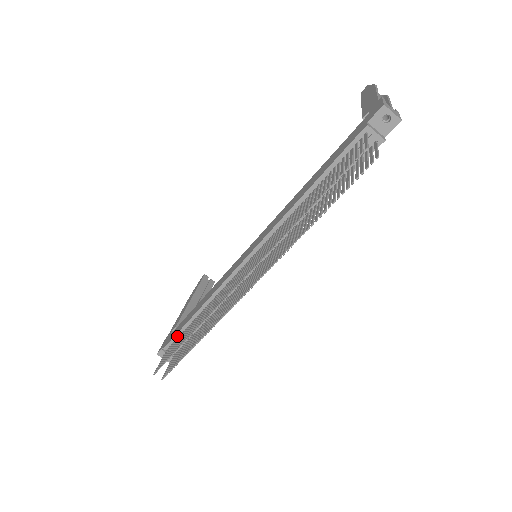
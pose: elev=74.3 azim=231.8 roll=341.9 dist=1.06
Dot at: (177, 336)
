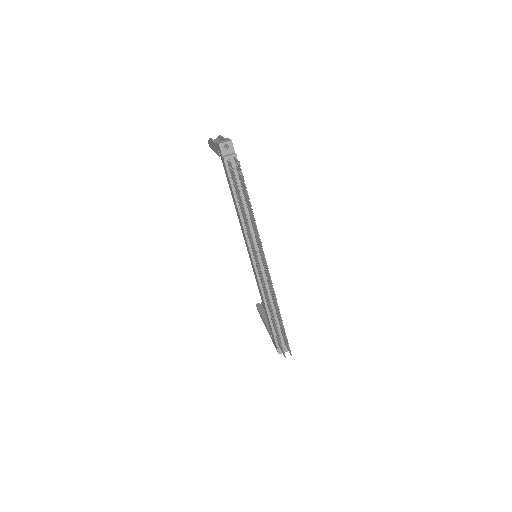
Dot at: (274, 333)
